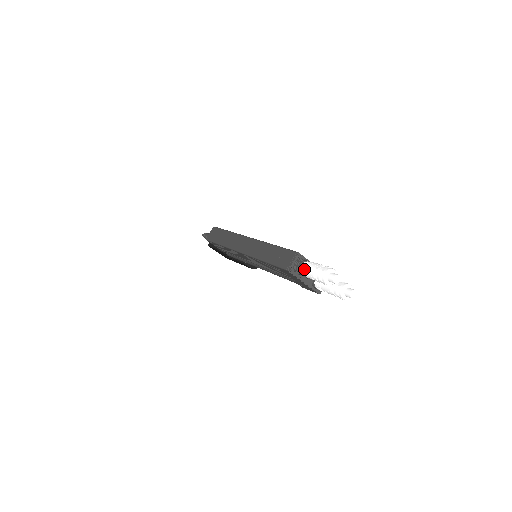
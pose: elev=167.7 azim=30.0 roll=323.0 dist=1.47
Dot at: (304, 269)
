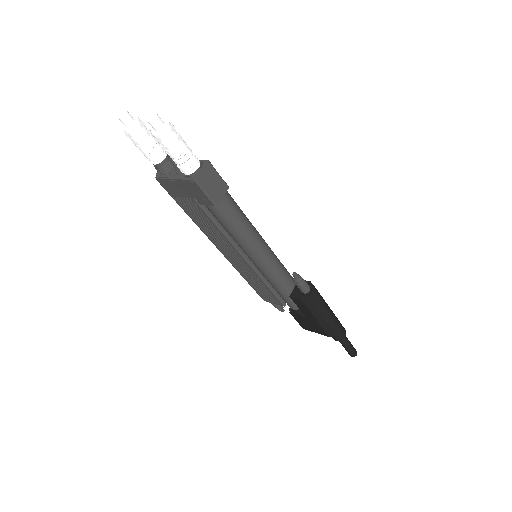
Dot at: occluded
